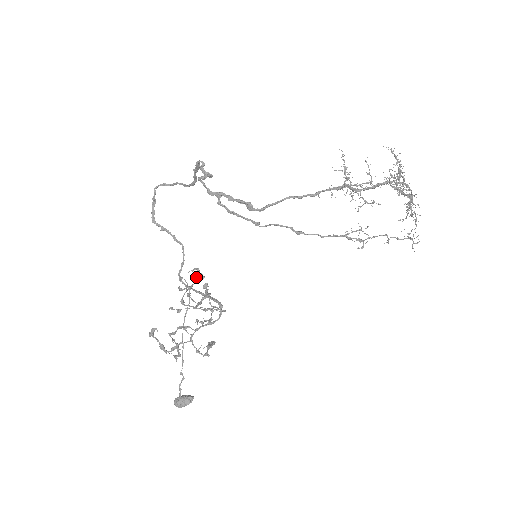
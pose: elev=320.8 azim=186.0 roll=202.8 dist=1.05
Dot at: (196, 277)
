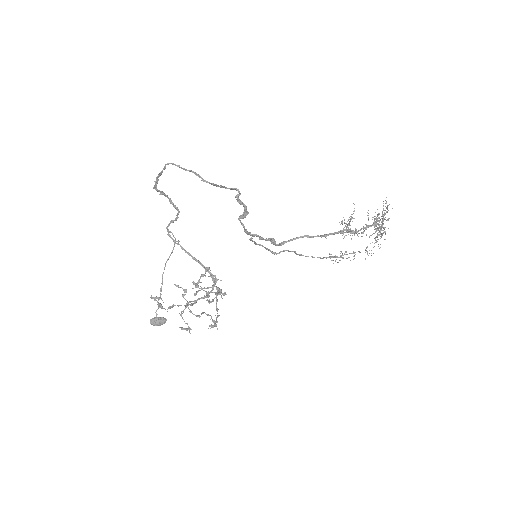
Dot at: (217, 289)
